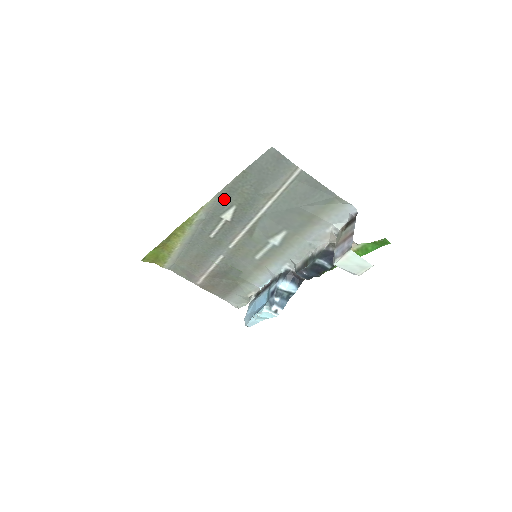
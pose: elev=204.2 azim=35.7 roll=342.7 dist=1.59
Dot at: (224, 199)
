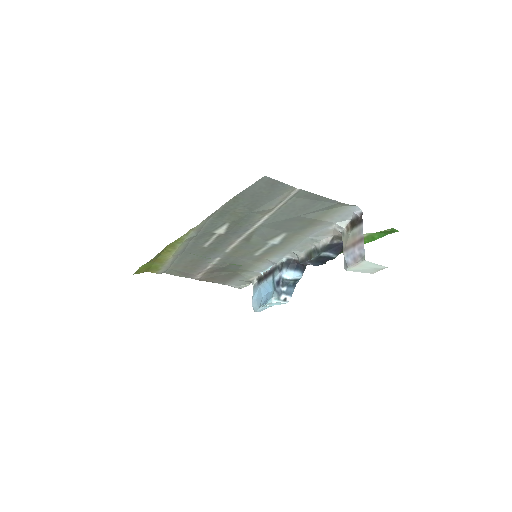
Dot at: (215, 220)
